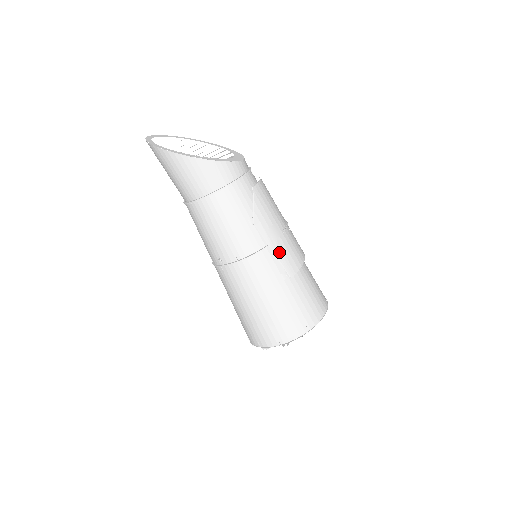
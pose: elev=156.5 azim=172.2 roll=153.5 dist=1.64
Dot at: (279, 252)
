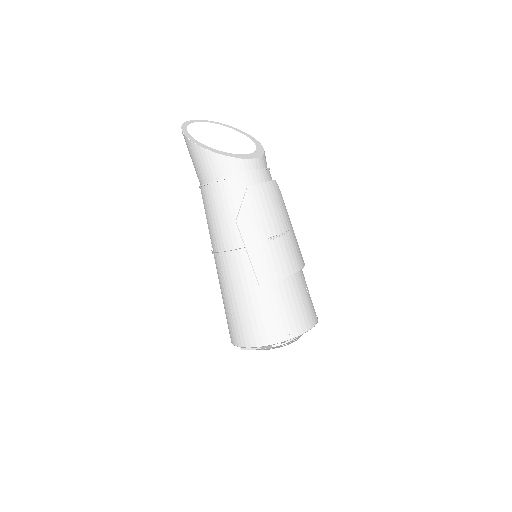
Dot at: (255, 257)
